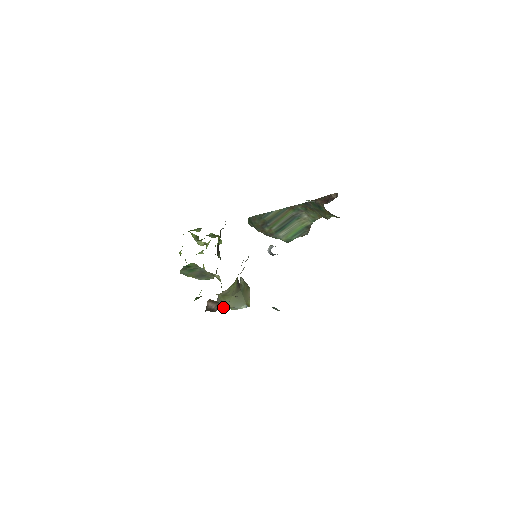
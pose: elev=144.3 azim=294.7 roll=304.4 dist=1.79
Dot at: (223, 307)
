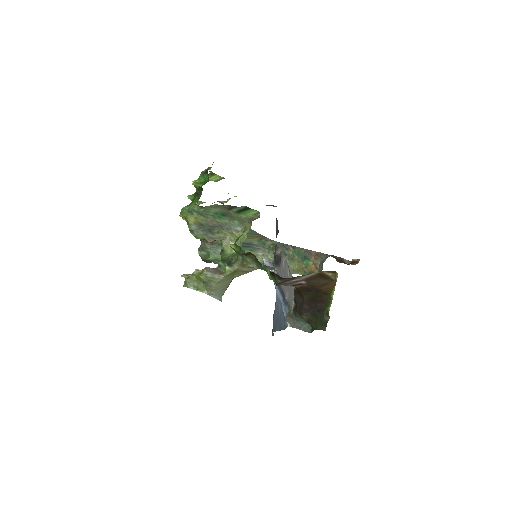
Dot at: (207, 282)
